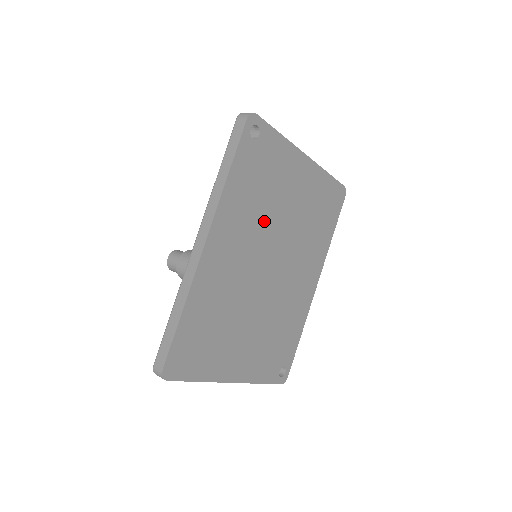
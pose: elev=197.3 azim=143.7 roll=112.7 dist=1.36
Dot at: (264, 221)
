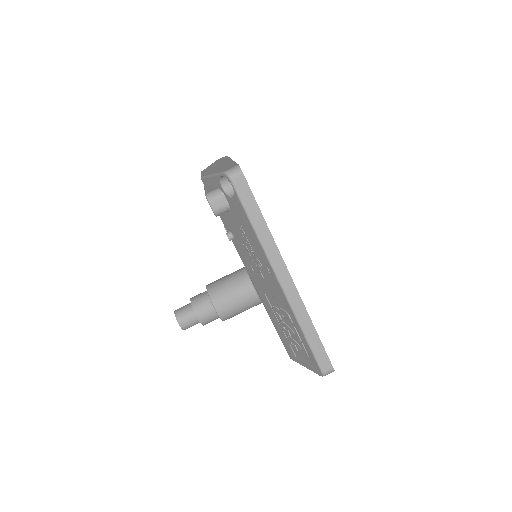
Dot at: occluded
